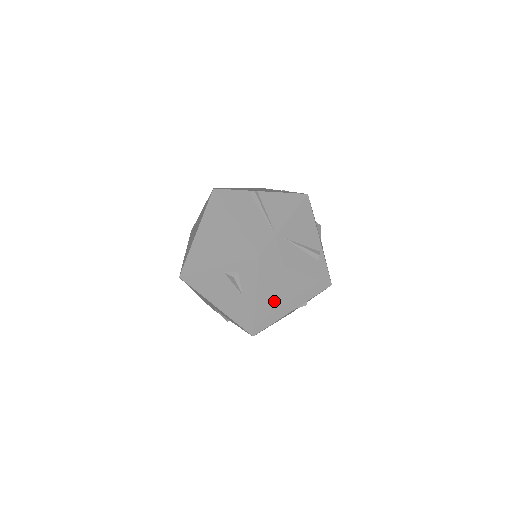
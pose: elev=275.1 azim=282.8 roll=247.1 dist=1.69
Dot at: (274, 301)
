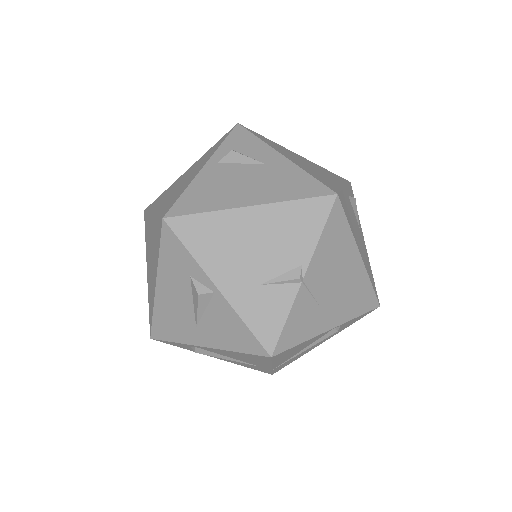
Dot at: (308, 168)
